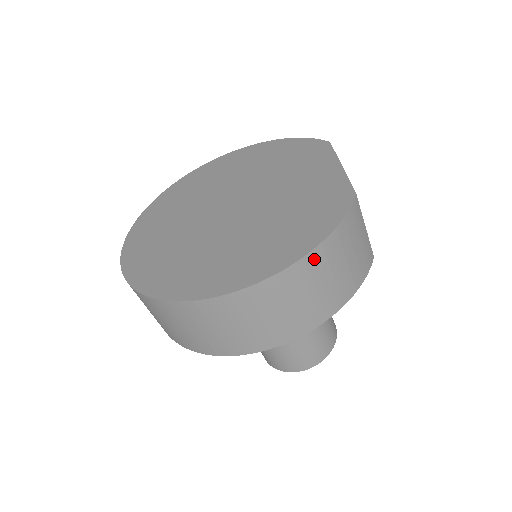
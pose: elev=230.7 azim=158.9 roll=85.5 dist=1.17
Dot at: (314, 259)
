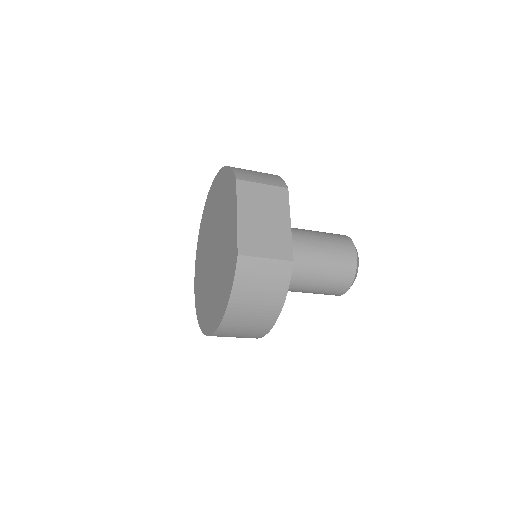
Dot at: (233, 309)
